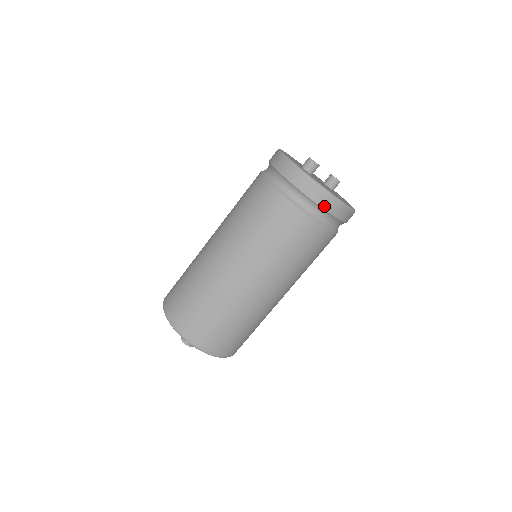
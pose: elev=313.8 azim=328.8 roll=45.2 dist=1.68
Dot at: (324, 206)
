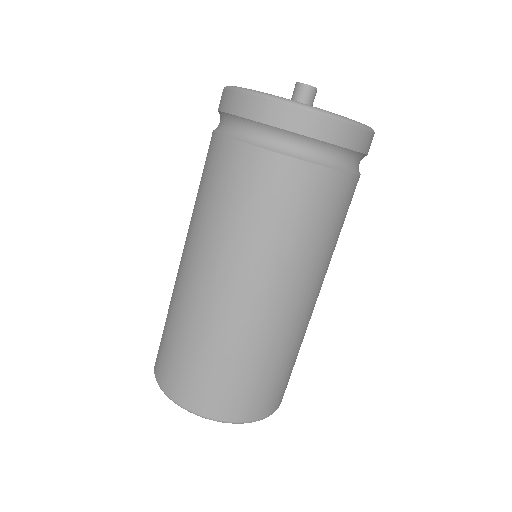
Dot at: (364, 149)
